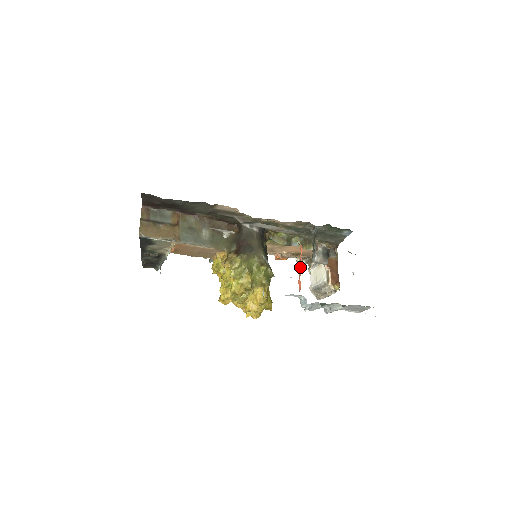
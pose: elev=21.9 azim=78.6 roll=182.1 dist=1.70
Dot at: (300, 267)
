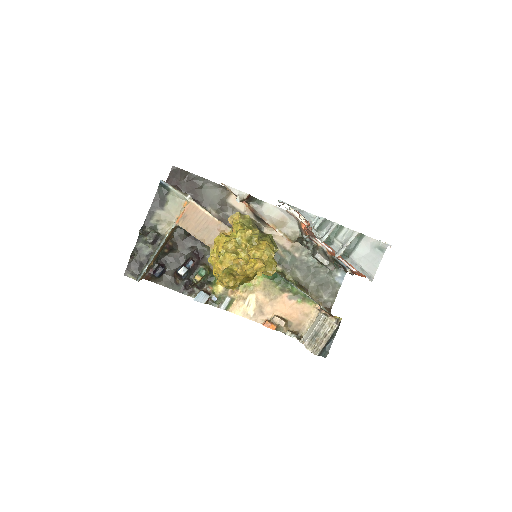
Dot at: occluded
